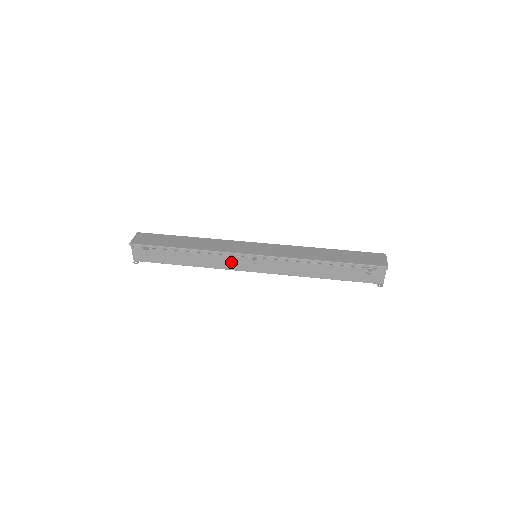
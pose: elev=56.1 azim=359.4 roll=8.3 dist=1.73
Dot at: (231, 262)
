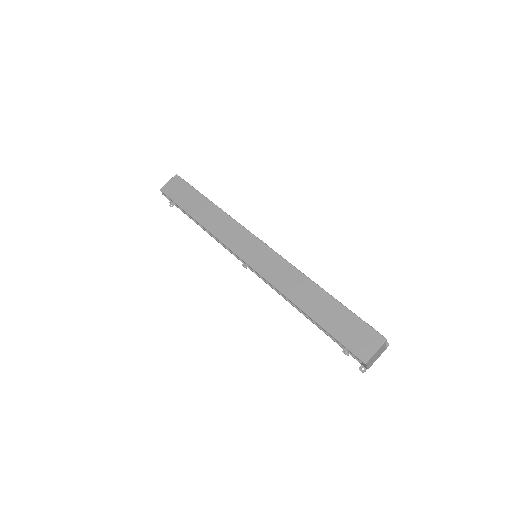
Dot at: occluded
